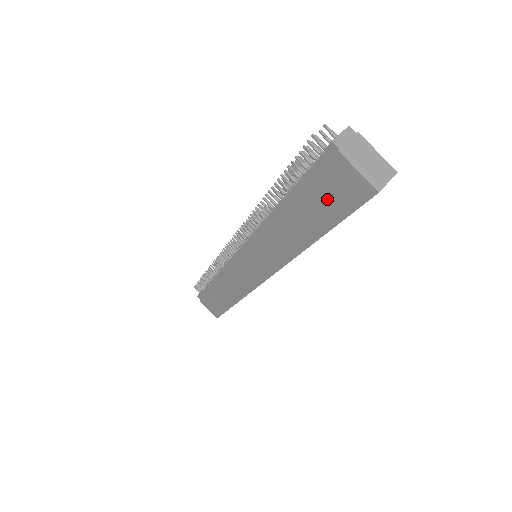
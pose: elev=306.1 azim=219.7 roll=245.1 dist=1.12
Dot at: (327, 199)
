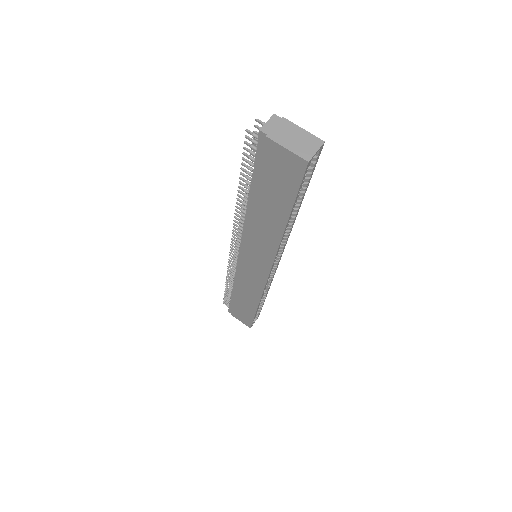
Dot at: (277, 182)
